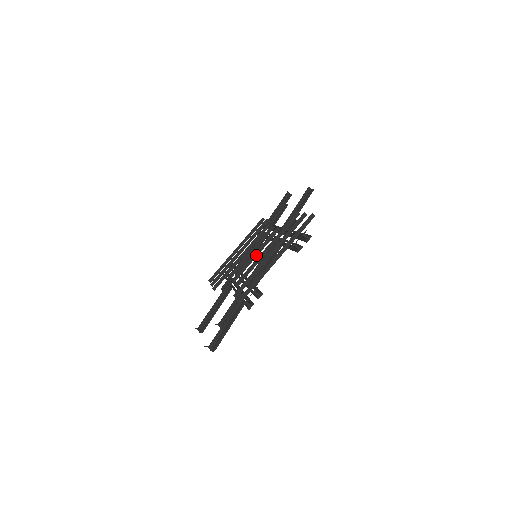
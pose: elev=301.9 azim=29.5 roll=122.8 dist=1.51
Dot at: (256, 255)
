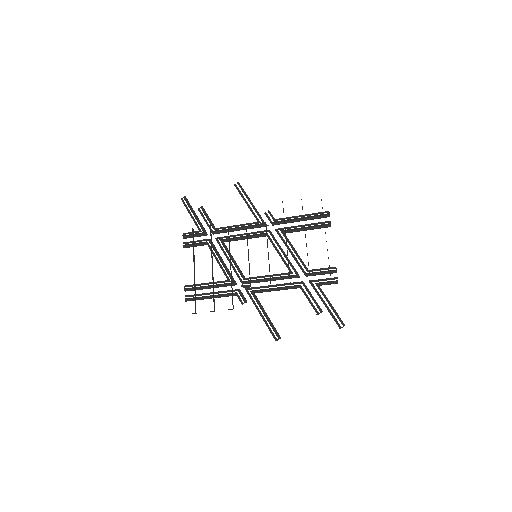
Dot at: (268, 253)
